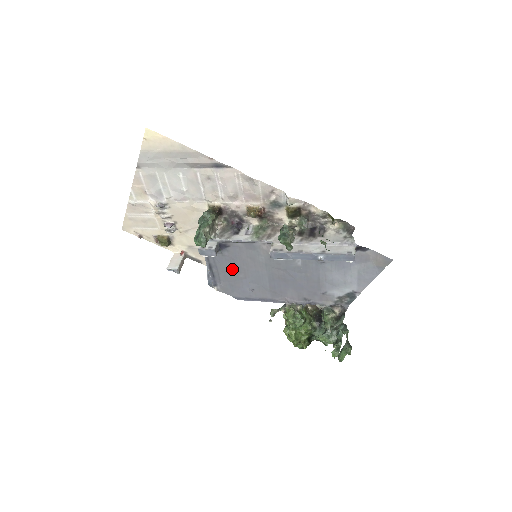
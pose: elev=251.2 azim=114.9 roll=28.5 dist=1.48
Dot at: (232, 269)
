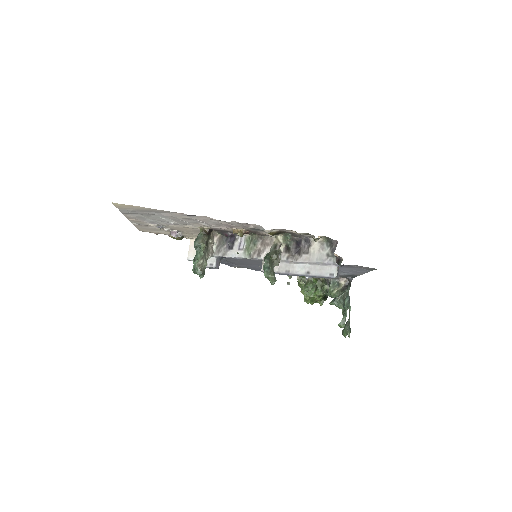
Dot at: (240, 262)
